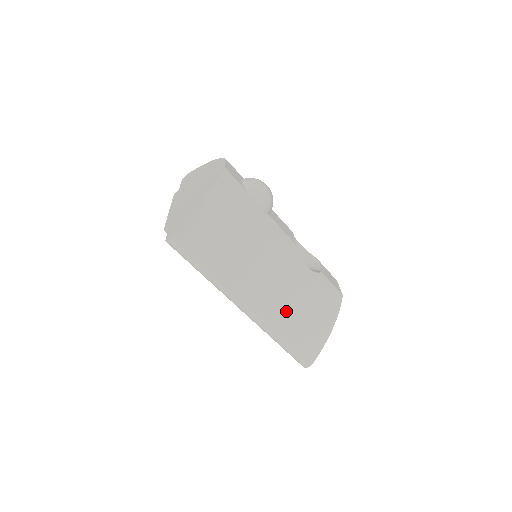
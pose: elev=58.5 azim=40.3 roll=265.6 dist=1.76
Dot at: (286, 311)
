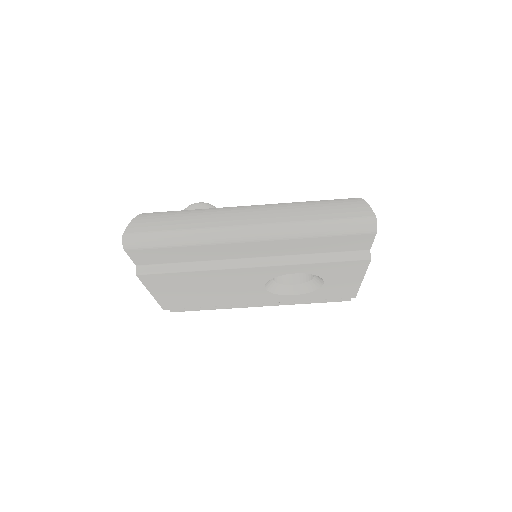
Dot at: (293, 211)
